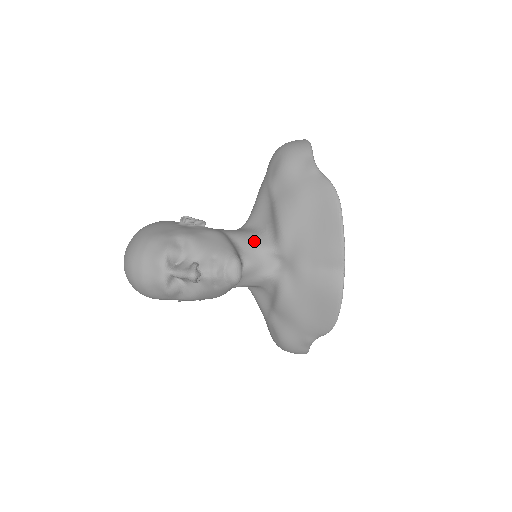
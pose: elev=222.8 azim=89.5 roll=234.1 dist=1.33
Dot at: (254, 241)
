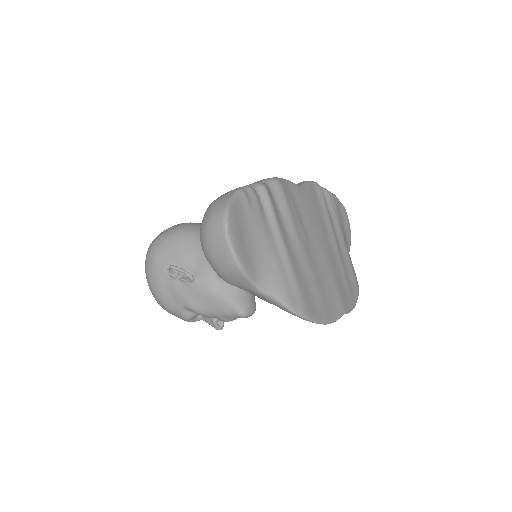
Dot at: occluded
